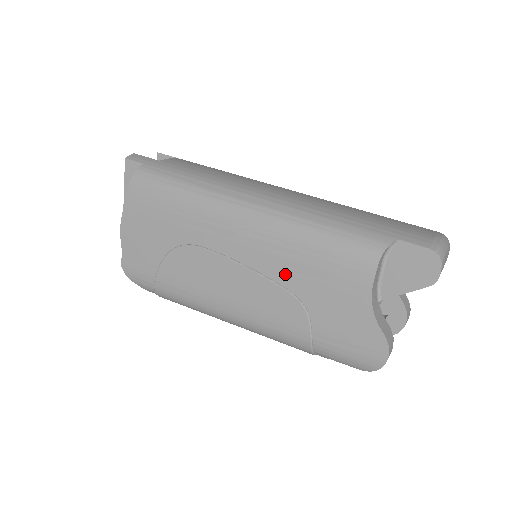
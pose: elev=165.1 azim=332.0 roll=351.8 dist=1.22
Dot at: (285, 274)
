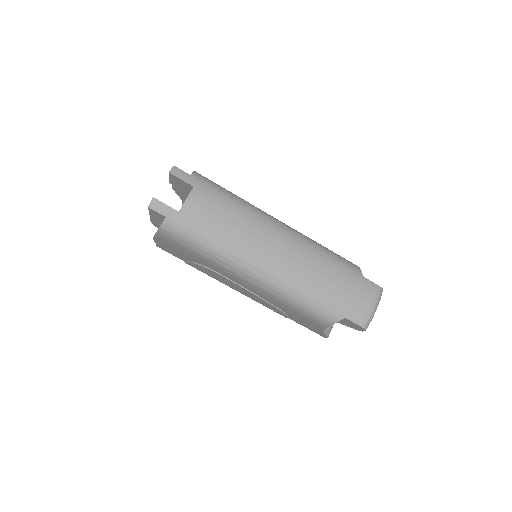
Dot at: (275, 304)
